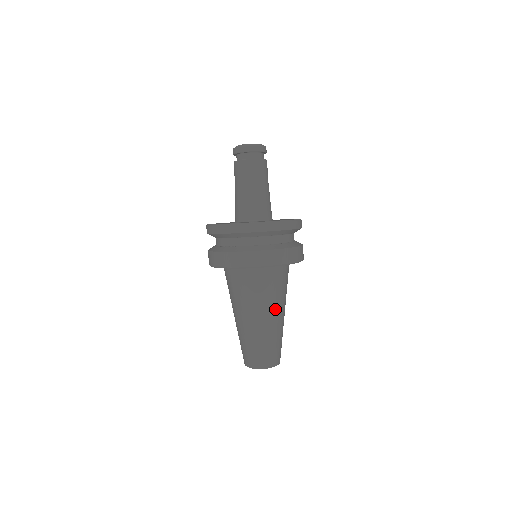
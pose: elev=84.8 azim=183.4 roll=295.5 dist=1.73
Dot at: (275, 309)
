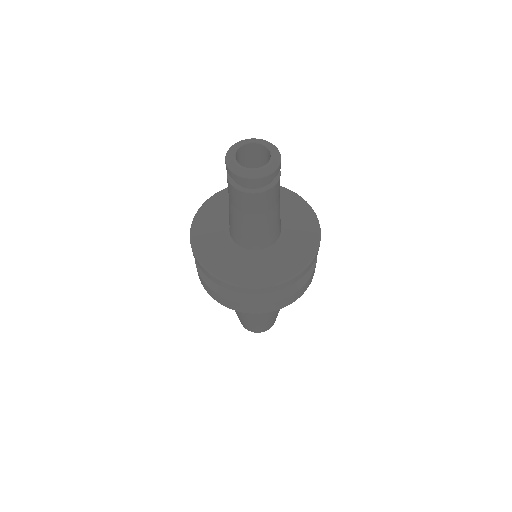
Dot at: occluded
